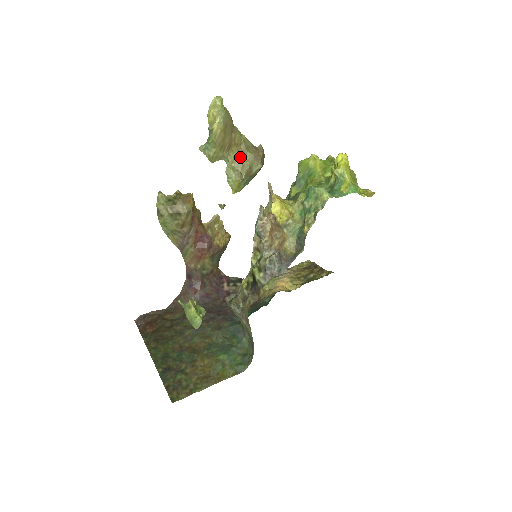
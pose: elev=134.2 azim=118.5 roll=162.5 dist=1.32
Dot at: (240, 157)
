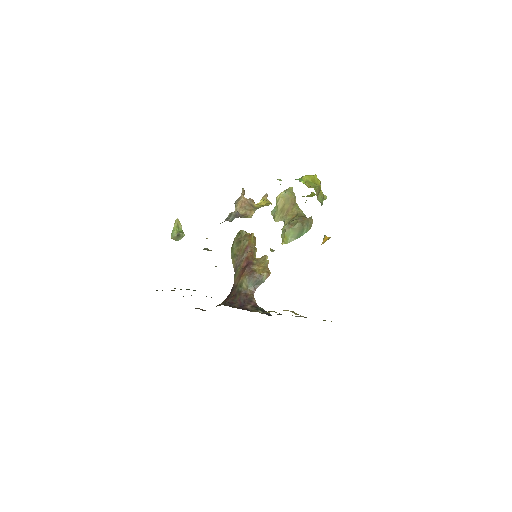
Dot at: (292, 219)
